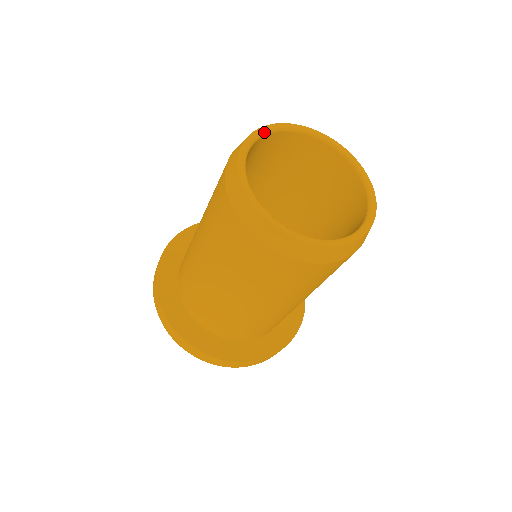
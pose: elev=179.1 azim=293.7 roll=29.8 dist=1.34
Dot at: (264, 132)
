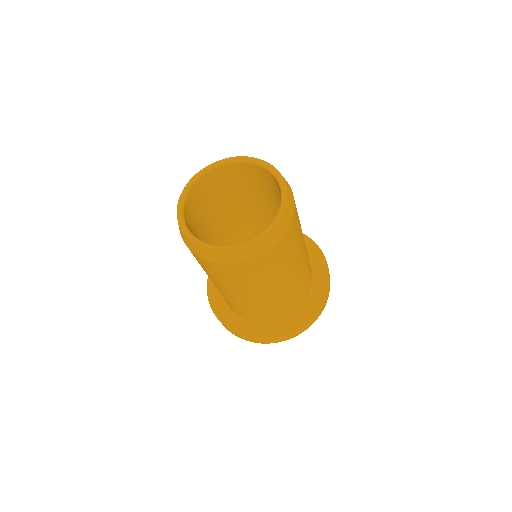
Dot at: (212, 167)
